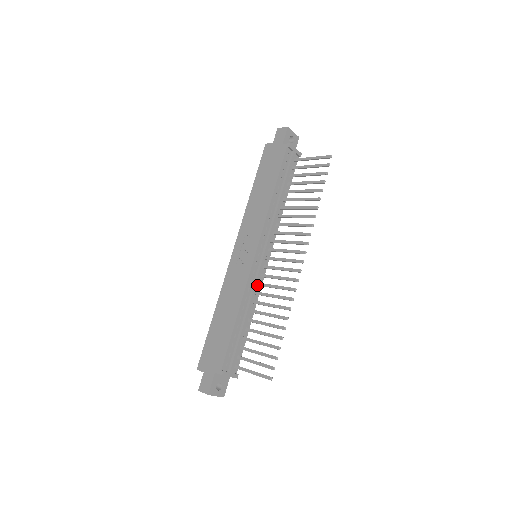
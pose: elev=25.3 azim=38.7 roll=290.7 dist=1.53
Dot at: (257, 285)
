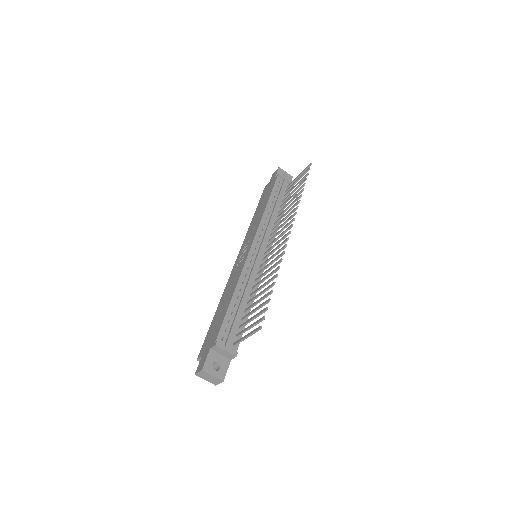
Dot at: (255, 272)
